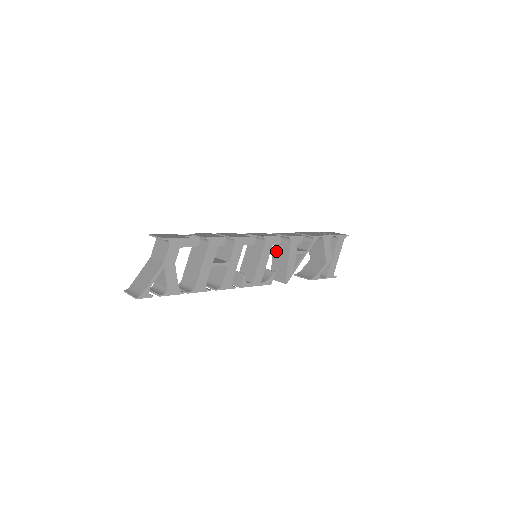
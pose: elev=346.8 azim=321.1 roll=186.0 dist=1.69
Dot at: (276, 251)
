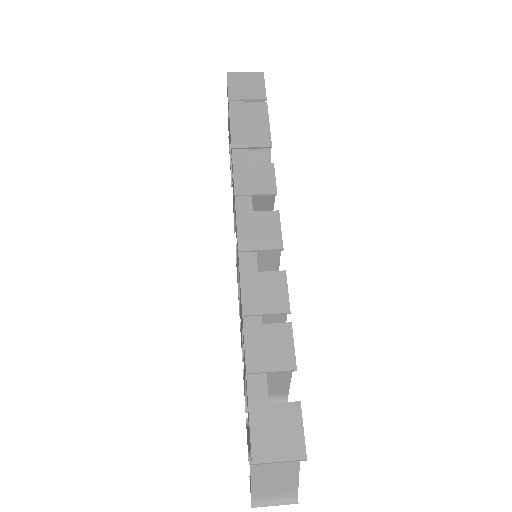
Dot at: occluded
